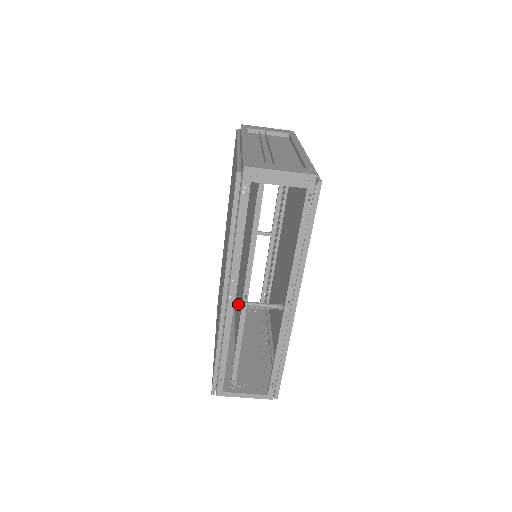
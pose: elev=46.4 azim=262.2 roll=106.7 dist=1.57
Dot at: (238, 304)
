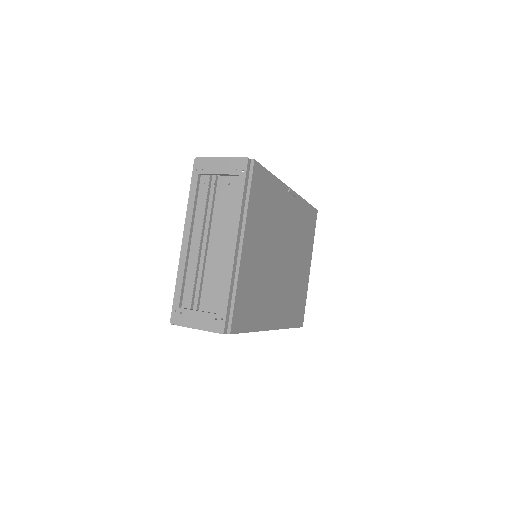
Dot at: occluded
